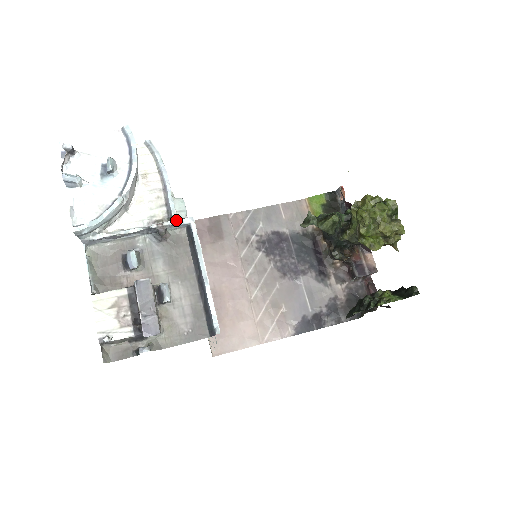
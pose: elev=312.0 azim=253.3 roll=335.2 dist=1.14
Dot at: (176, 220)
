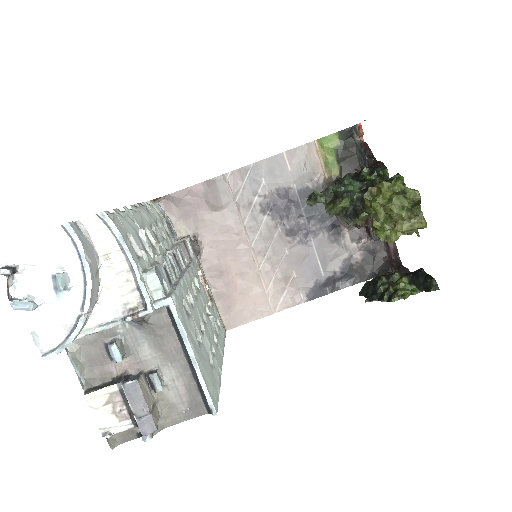
Dot at: (152, 307)
